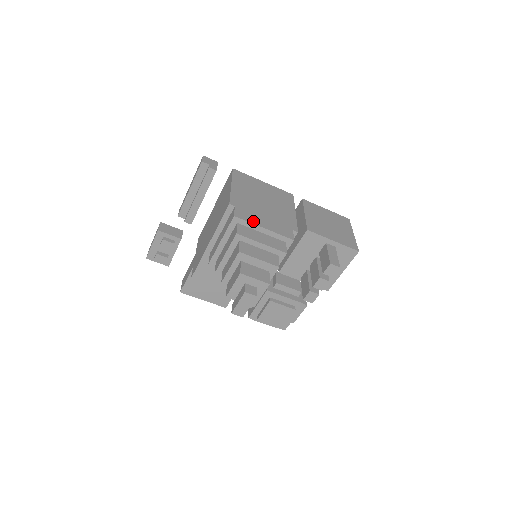
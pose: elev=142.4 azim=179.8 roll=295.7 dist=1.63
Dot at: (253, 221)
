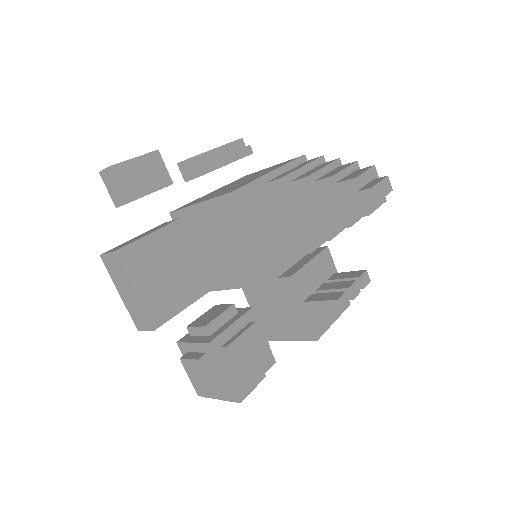
Dot at: occluded
